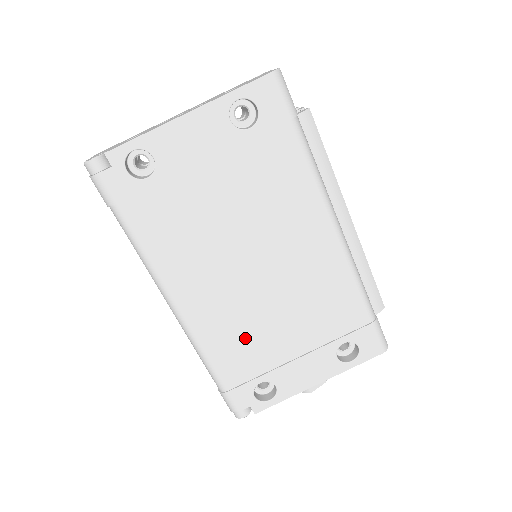
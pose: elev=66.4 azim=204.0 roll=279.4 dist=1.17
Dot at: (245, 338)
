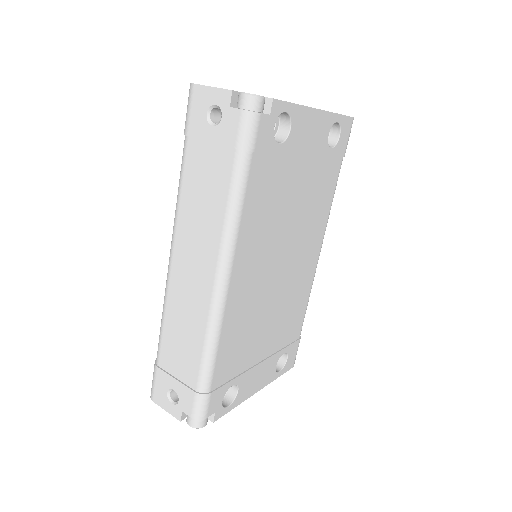
Dot at: (246, 333)
